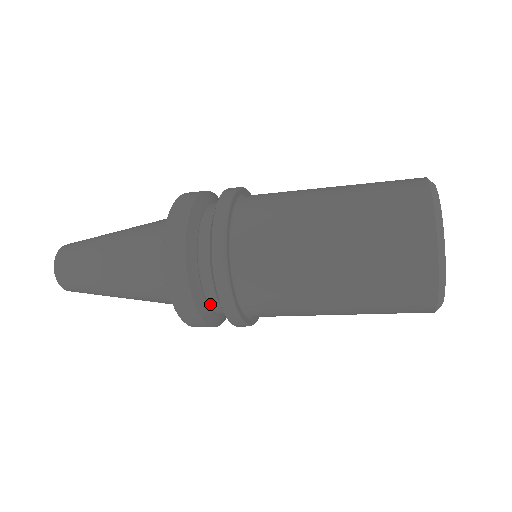
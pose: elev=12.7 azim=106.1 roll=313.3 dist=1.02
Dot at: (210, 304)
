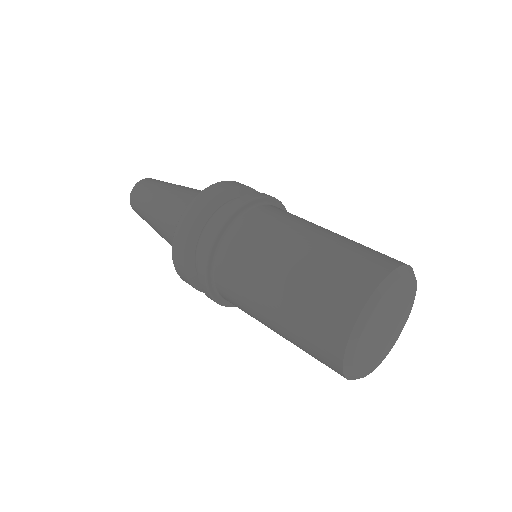
Dot at: occluded
